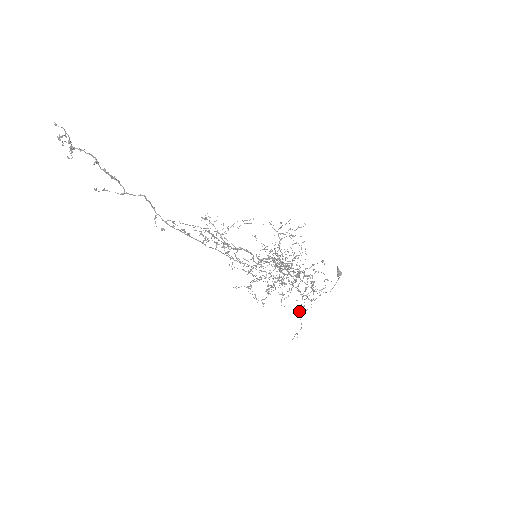
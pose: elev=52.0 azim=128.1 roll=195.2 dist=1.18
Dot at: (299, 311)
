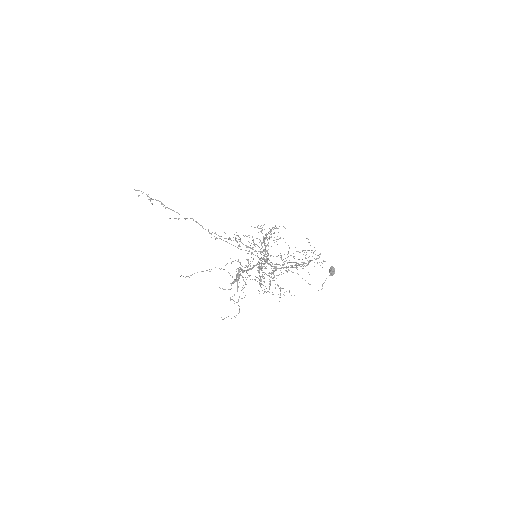
Dot at: (238, 299)
